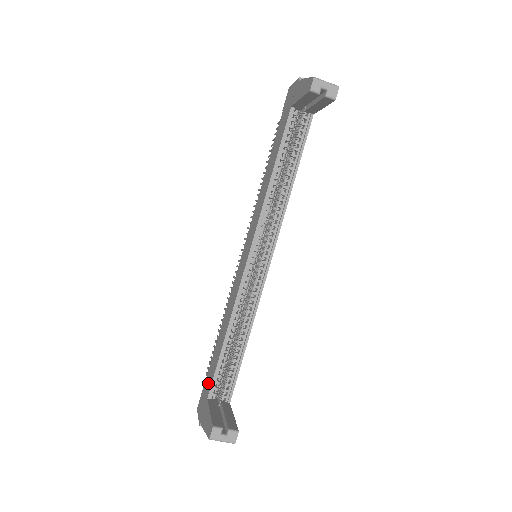
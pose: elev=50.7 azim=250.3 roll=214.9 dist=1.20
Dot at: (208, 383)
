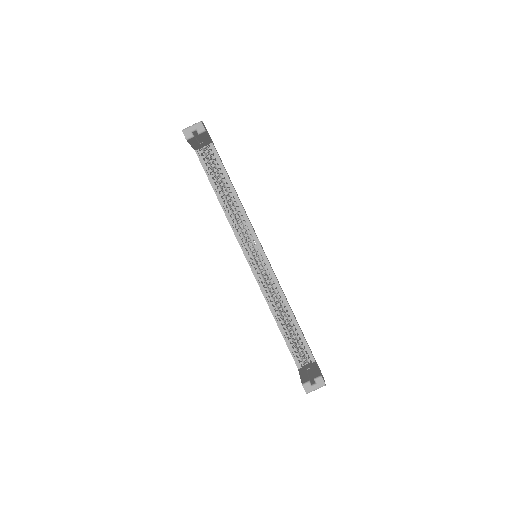
Dot at: occluded
